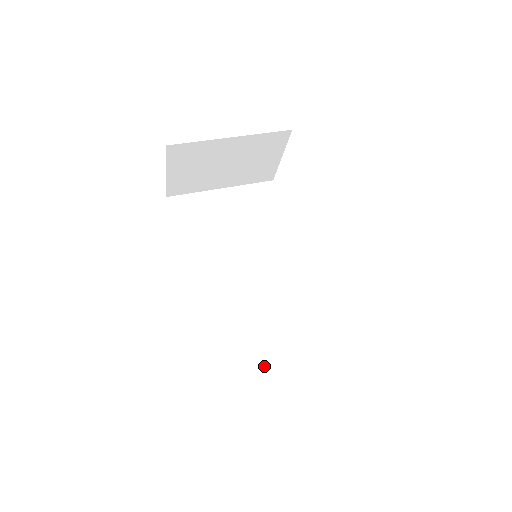
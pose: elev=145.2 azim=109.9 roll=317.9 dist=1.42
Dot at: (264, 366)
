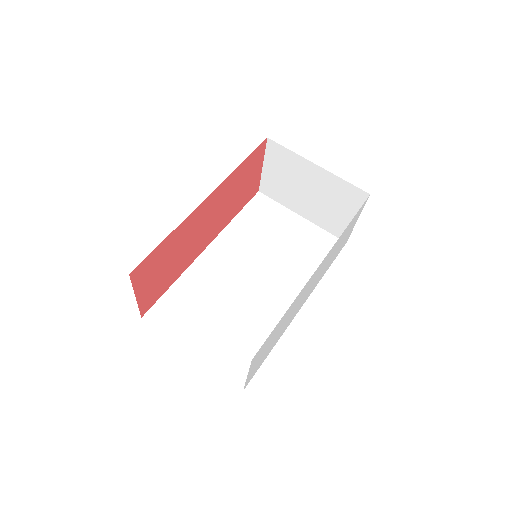
Dot at: (187, 337)
